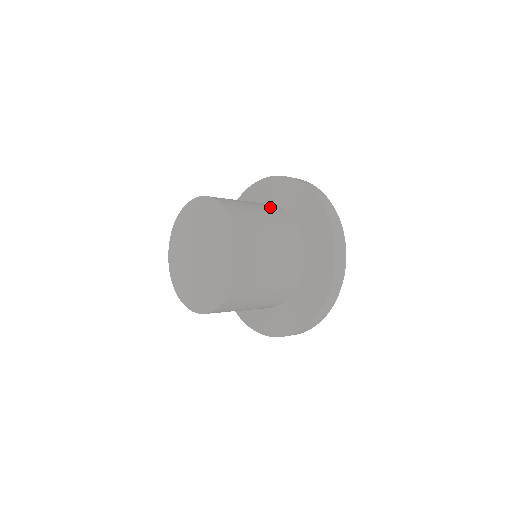
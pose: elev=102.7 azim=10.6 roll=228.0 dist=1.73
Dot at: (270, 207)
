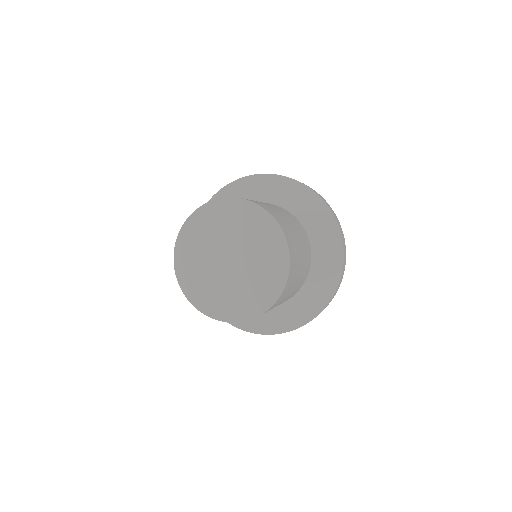
Dot at: (307, 262)
